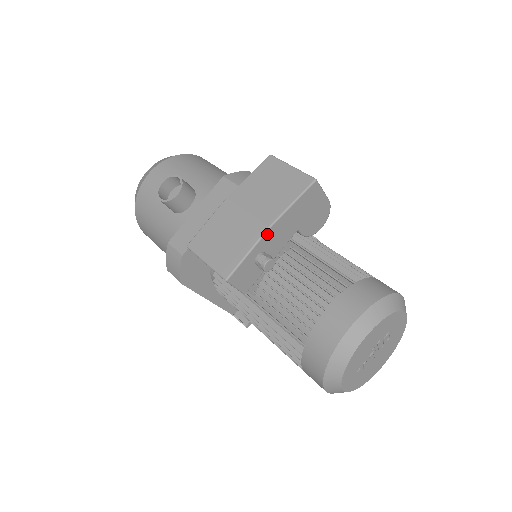
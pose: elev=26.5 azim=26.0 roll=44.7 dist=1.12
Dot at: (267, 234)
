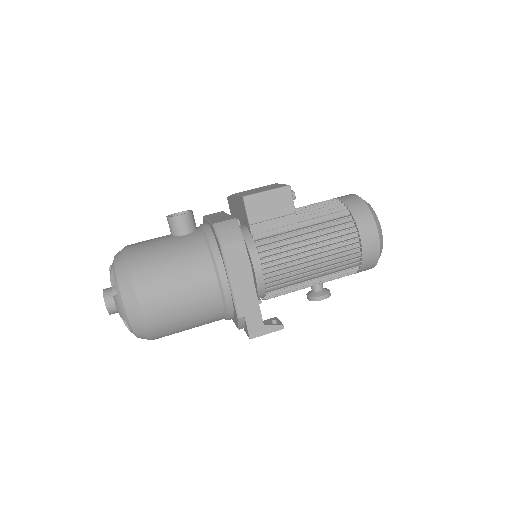
Dot at: occluded
